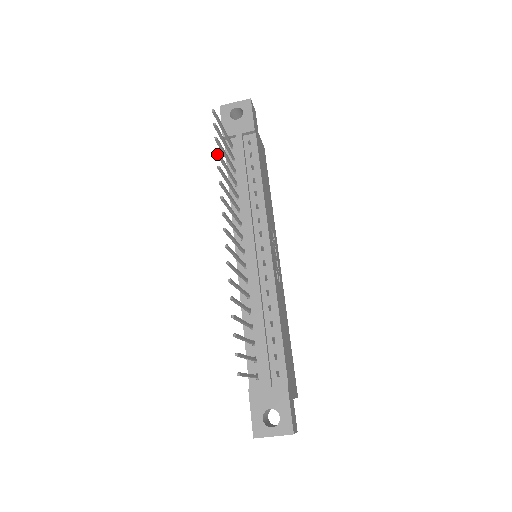
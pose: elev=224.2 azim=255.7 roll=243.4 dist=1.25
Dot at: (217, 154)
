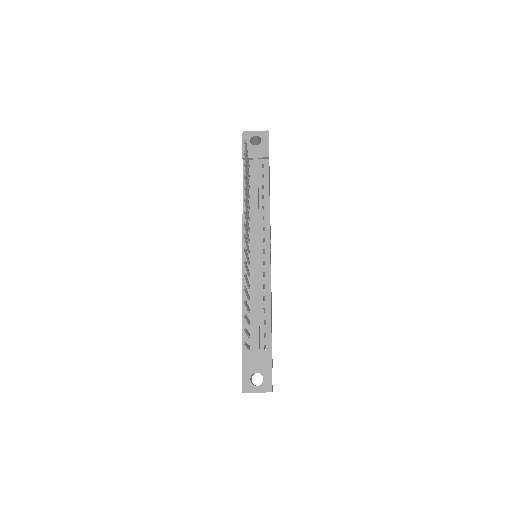
Dot at: (245, 176)
